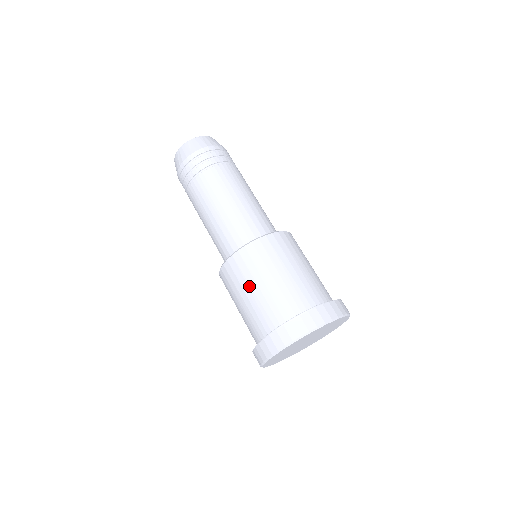
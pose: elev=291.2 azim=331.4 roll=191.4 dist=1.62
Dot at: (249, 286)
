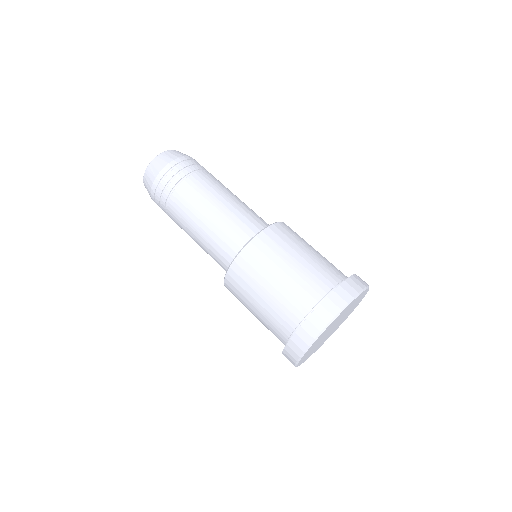
Dot at: (249, 310)
